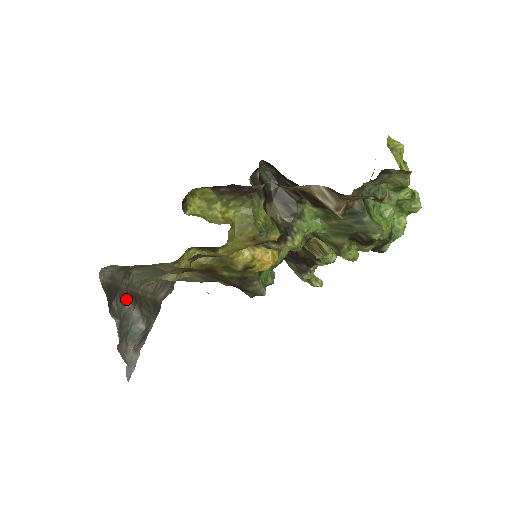
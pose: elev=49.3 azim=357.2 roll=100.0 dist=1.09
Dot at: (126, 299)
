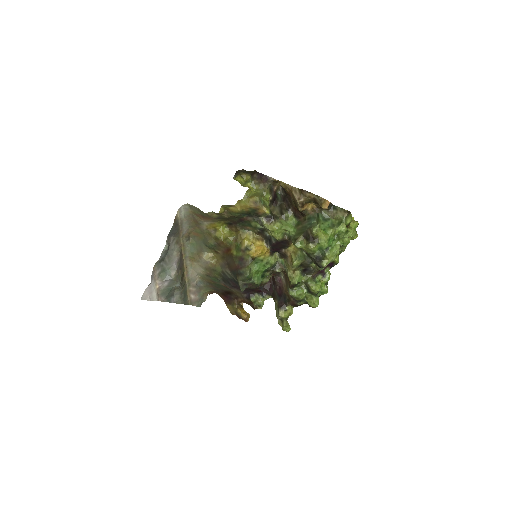
Dot at: (178, 250)
